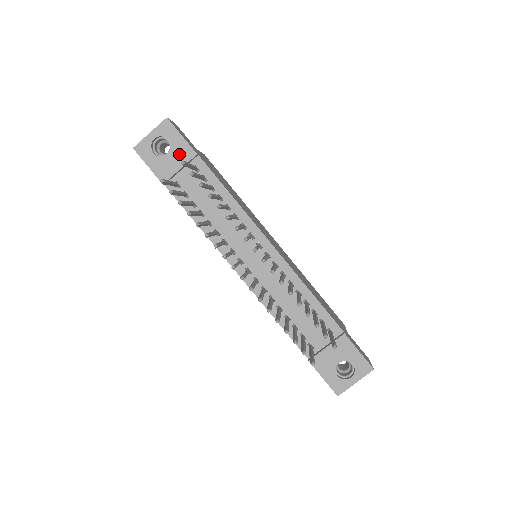
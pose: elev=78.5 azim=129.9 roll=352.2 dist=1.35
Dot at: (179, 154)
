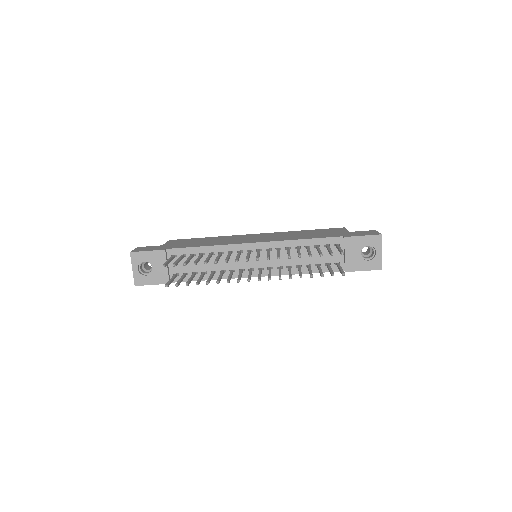
Dot at: (157, 261)
